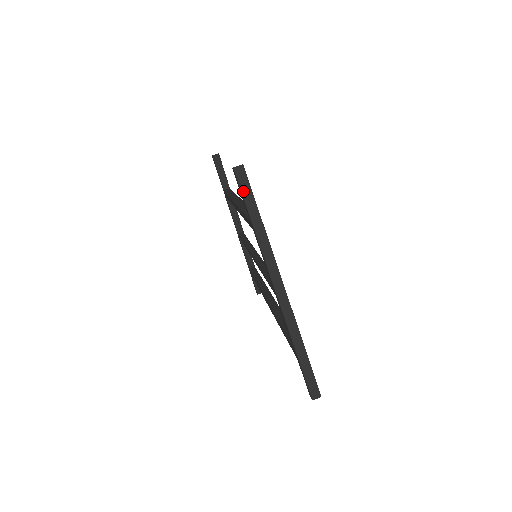
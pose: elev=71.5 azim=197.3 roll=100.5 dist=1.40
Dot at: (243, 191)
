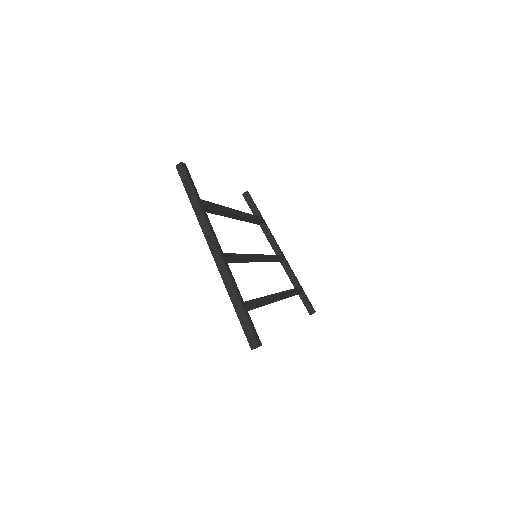
Dot at: (183, 181)
